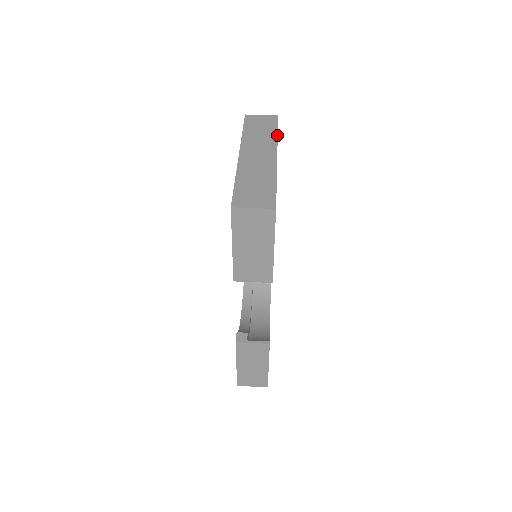
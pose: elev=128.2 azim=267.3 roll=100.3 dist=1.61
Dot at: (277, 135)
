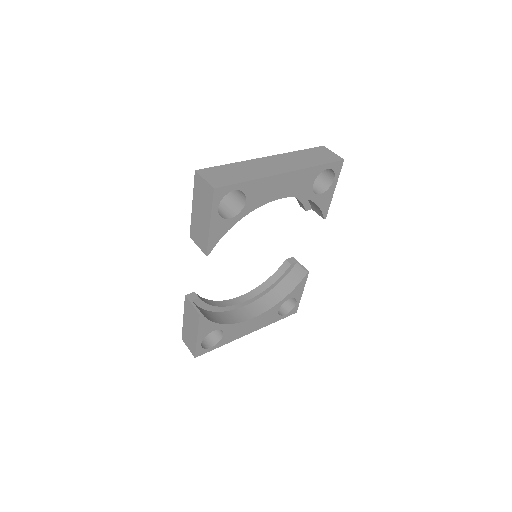
Dot at: (314, 166)
